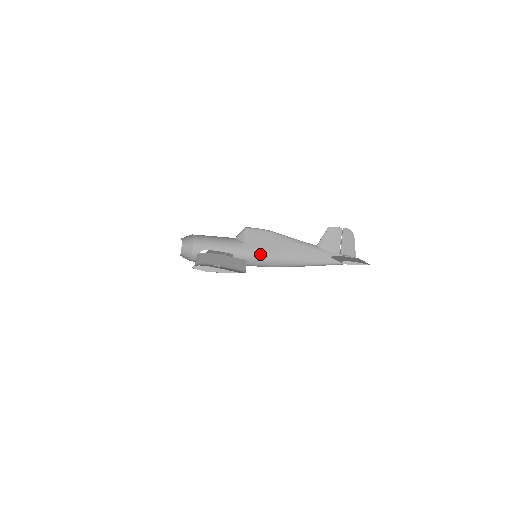
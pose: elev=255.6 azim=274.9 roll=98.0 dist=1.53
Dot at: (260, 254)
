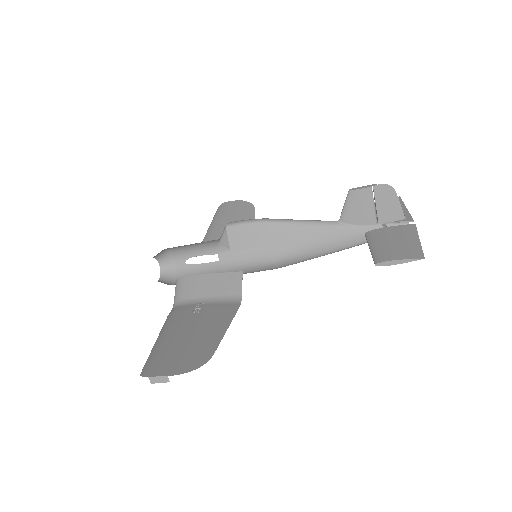
Dot at: (257, 260)
